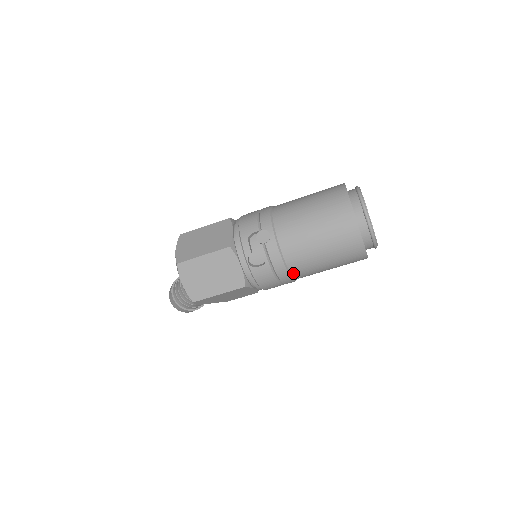
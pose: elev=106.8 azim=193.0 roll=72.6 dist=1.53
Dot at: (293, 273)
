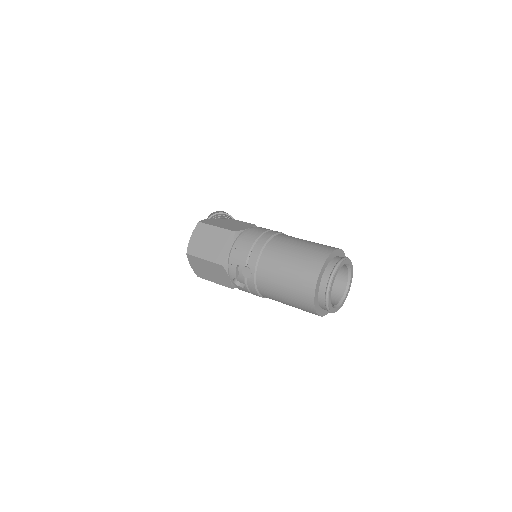
Dot at: occluded
